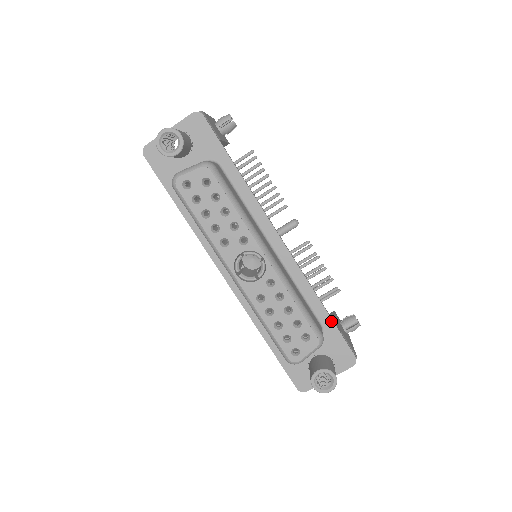
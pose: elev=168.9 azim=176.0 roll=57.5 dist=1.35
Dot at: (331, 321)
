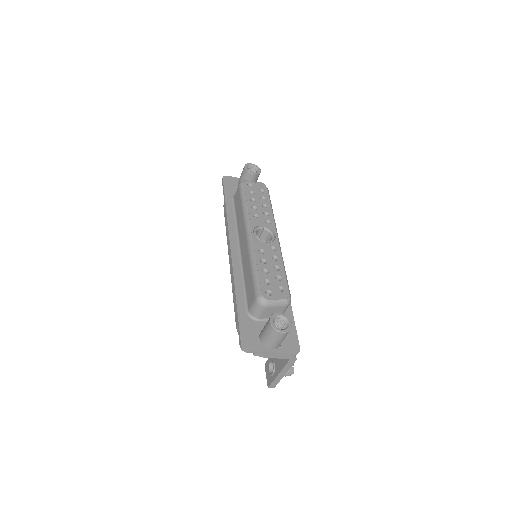
Dot at: (292, 314)
